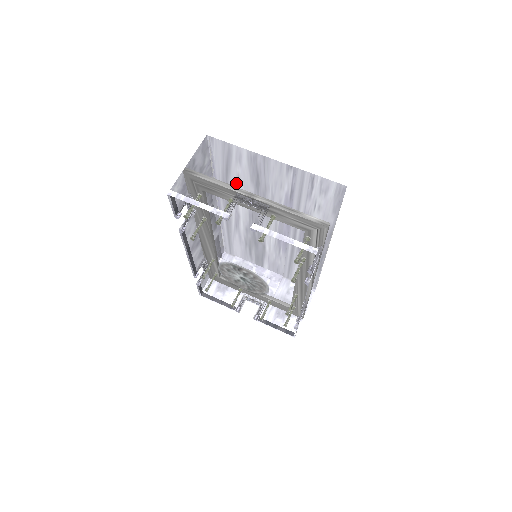
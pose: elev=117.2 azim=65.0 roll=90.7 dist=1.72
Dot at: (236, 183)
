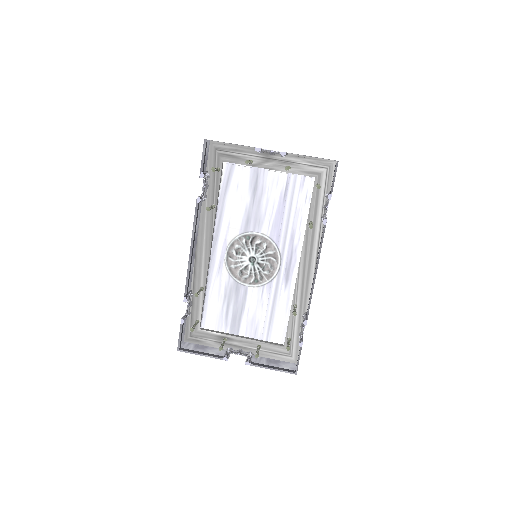
Dot at: (233, 196)
